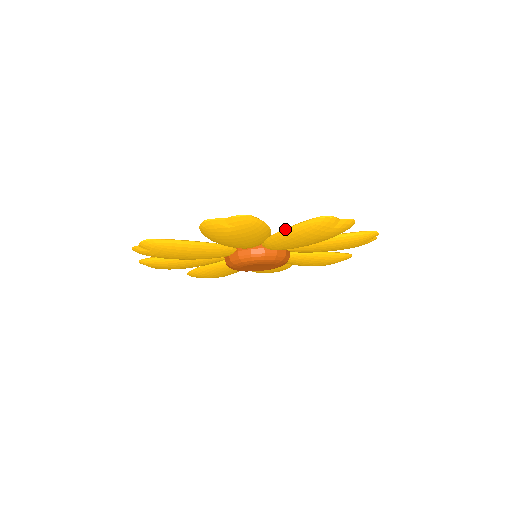
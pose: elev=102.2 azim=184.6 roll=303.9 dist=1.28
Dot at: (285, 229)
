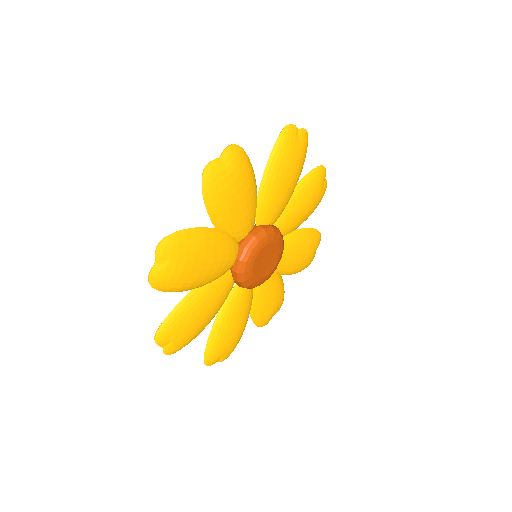
Dot at: (266, 165)
